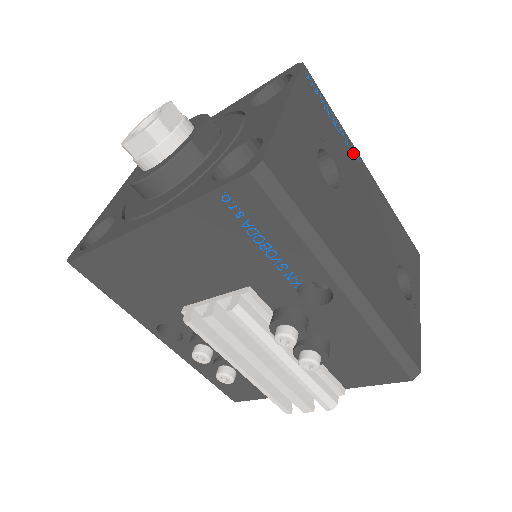
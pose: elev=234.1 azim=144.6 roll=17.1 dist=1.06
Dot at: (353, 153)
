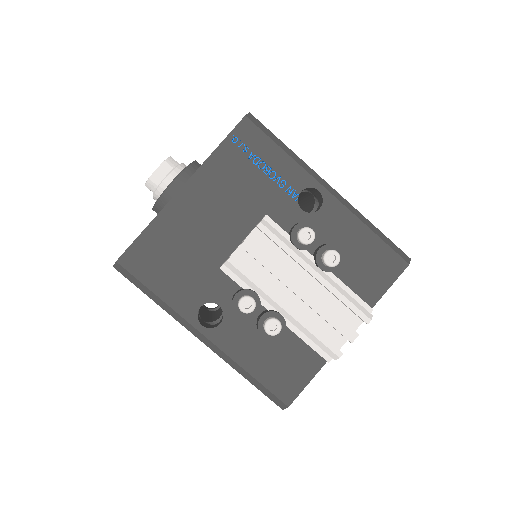
Dot at: occluded
